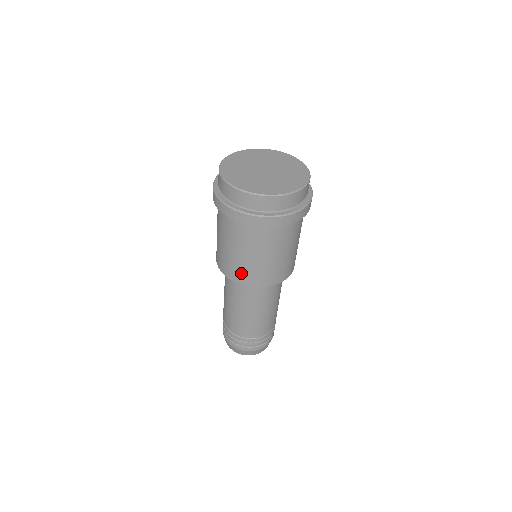
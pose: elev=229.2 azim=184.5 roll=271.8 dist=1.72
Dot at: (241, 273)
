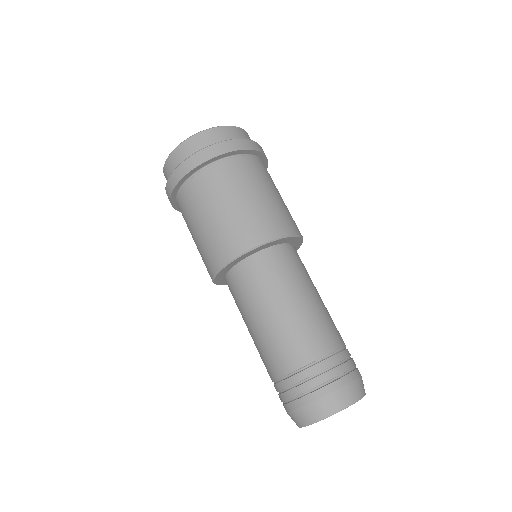
Dot at: (214, 250)
